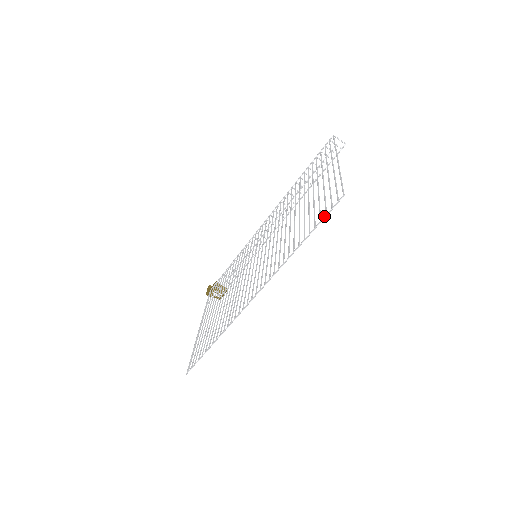
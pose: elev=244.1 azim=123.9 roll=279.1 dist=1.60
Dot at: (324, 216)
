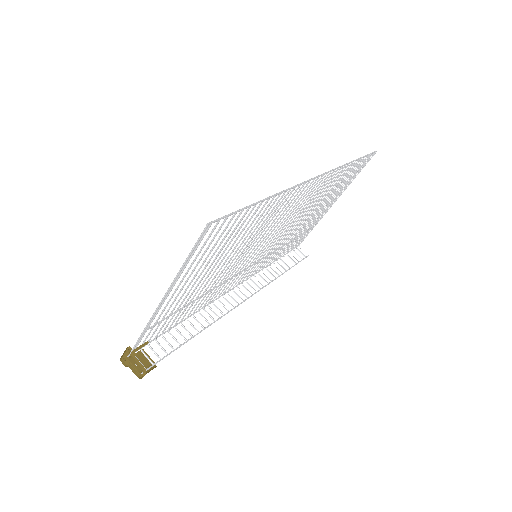
Dot at: (367, 154)
